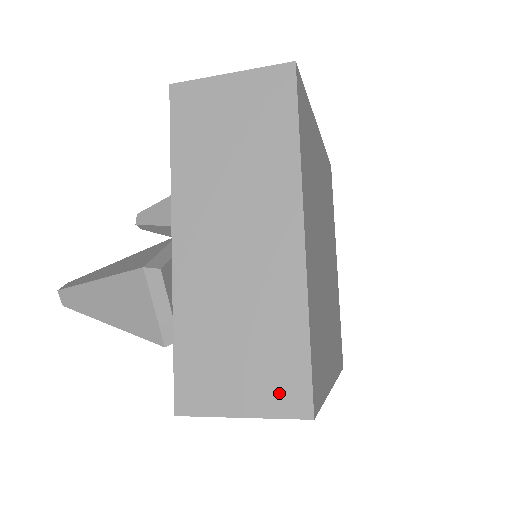
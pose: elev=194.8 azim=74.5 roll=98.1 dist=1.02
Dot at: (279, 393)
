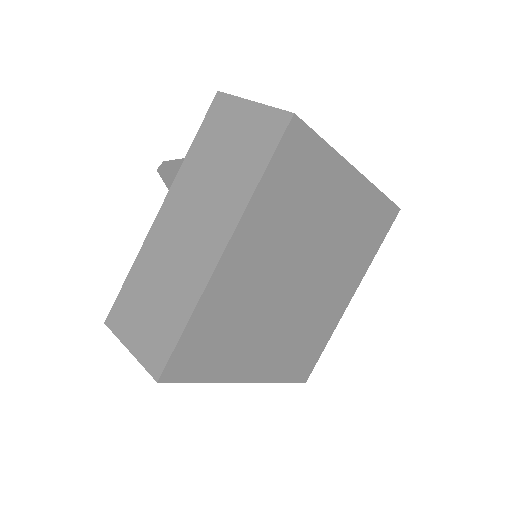
Dot at: occluded
